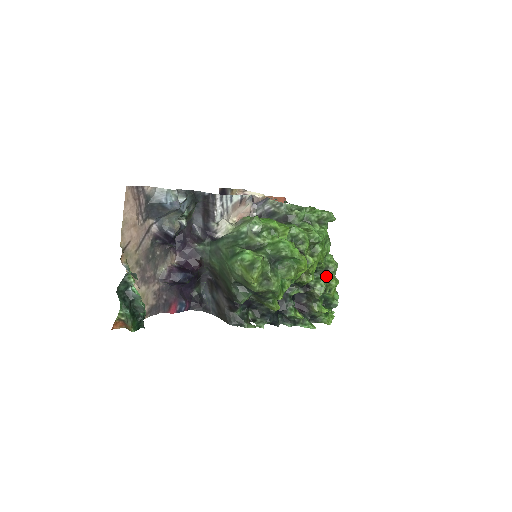
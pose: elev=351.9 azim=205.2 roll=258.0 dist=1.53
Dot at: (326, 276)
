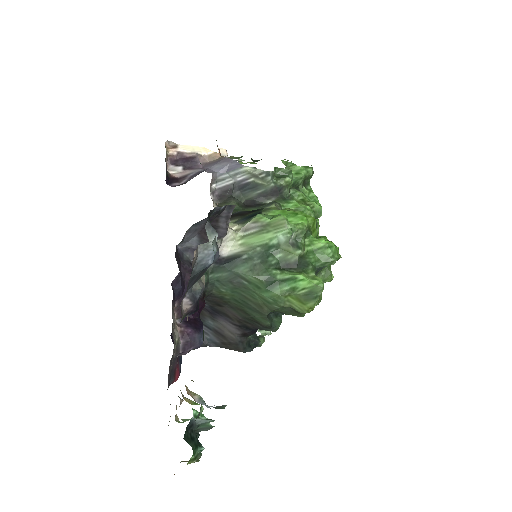
Dot at: occluded
